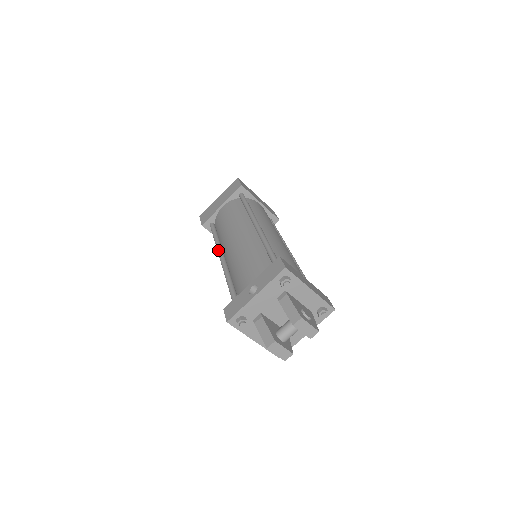
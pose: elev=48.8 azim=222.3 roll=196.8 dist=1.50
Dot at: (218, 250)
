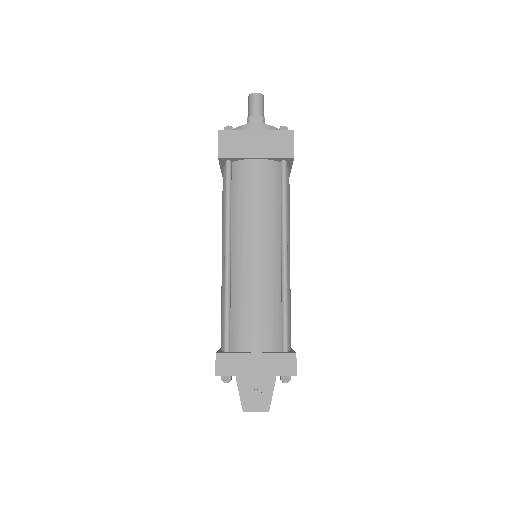
Dot at: occluded
